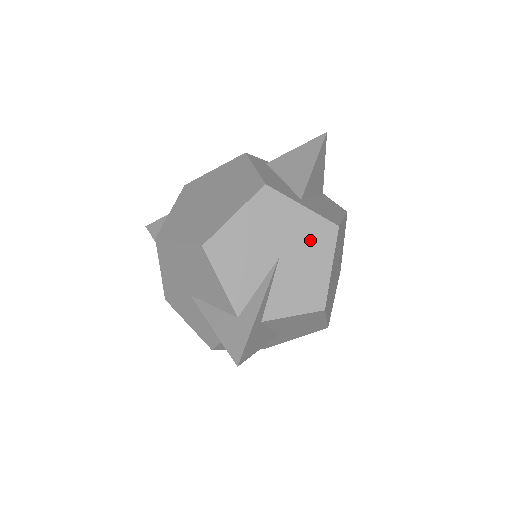
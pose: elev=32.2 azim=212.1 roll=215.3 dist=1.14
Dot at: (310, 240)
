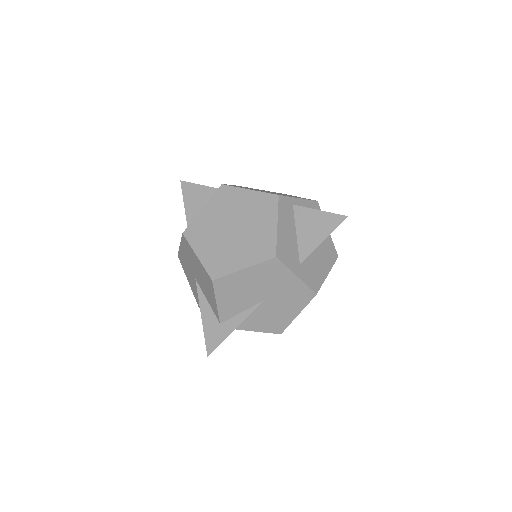
Dot at: (291, 297)
